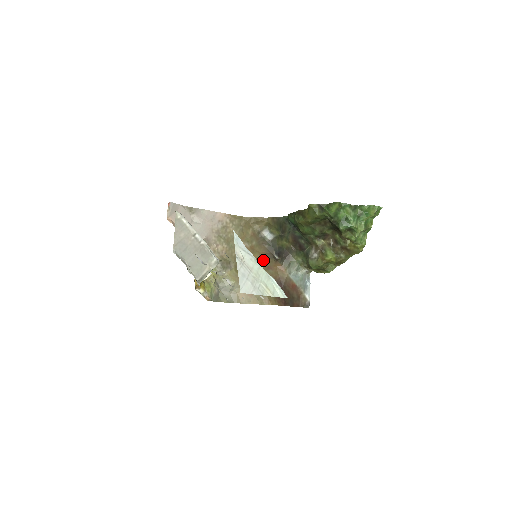
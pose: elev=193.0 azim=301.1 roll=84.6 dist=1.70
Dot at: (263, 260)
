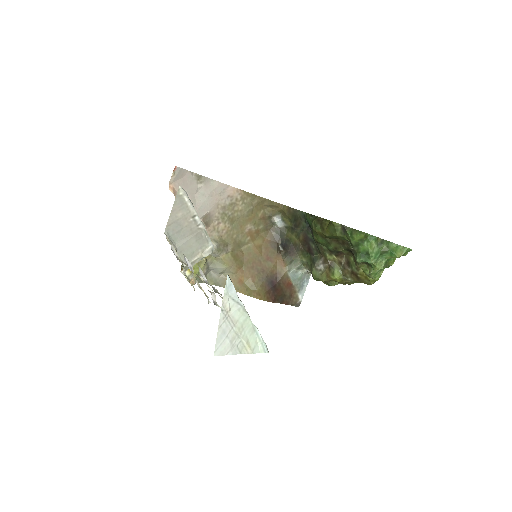
Dot at: (265, 248)
